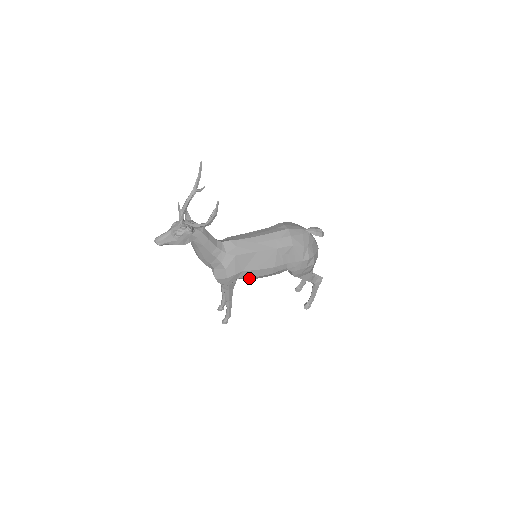
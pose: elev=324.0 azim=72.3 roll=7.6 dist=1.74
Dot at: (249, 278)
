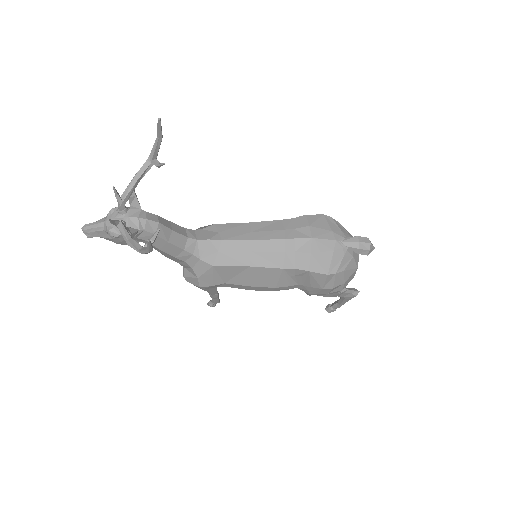
Dot at: occluded
